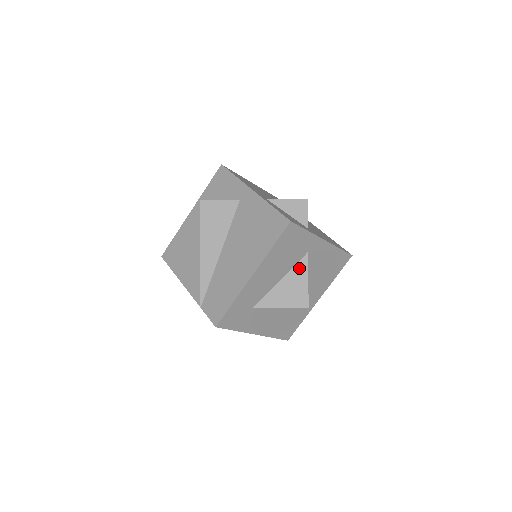
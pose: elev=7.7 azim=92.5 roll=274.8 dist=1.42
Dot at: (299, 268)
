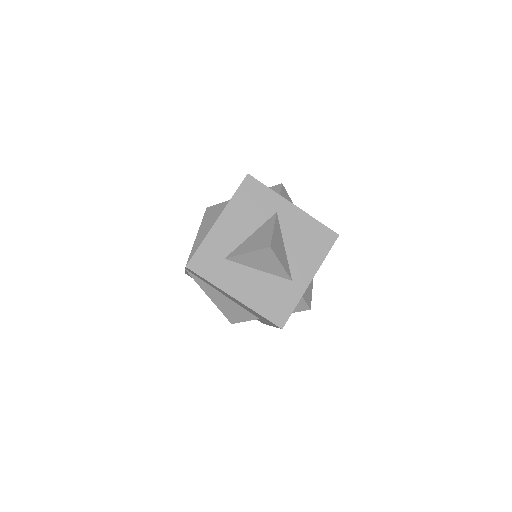
Dot at: (267, 224)
